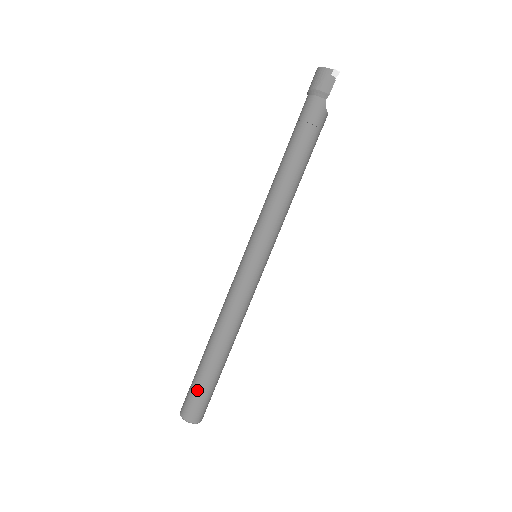
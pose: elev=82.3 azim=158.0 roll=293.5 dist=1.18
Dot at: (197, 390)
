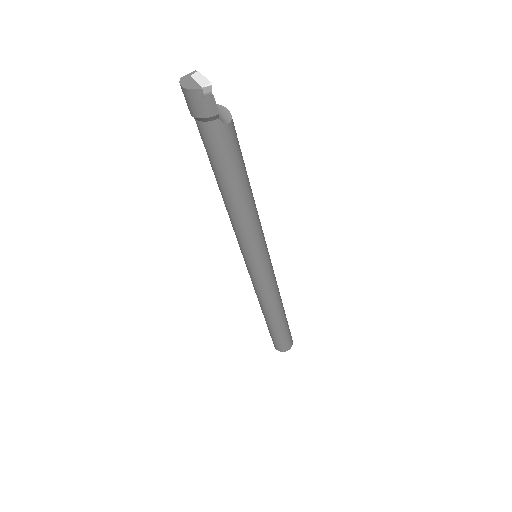
Dot at: (277, 339)
